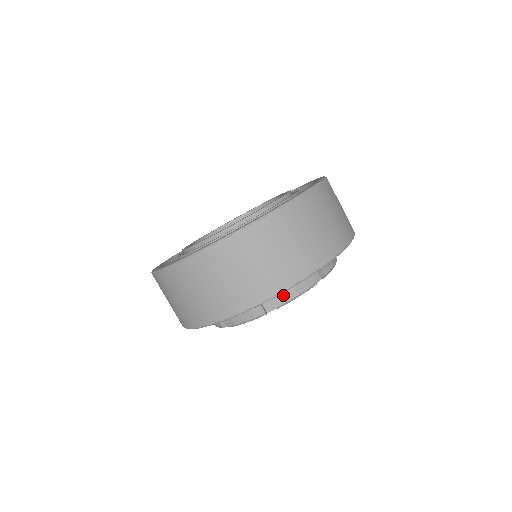
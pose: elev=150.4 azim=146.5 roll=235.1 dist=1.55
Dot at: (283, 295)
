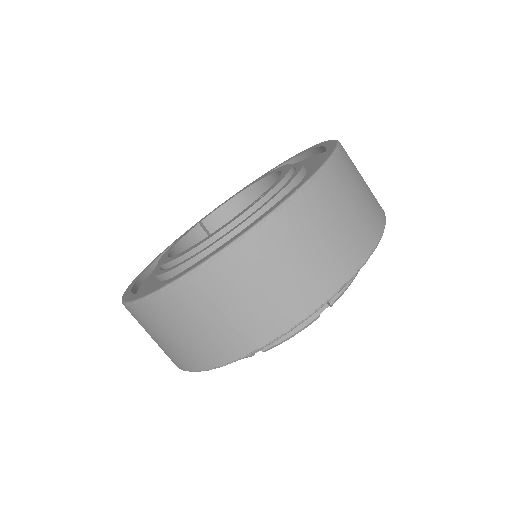
Dot at: occluded
